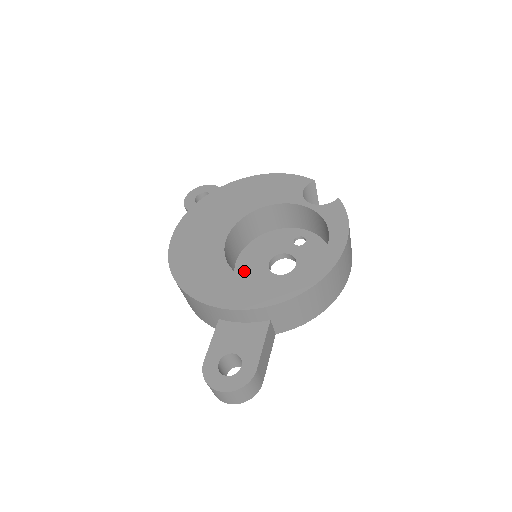
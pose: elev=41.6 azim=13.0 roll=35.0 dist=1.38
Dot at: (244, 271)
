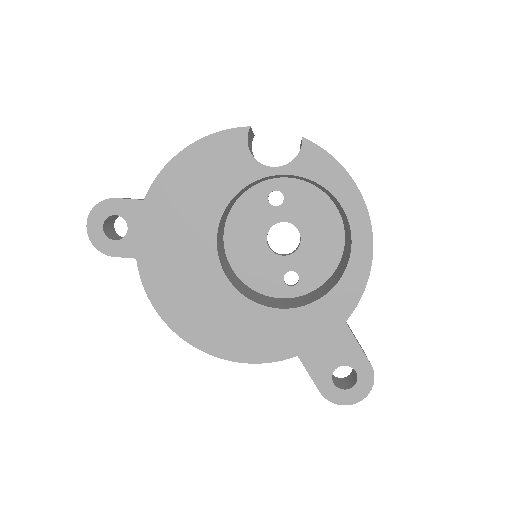
Dot at: (252, 275)
